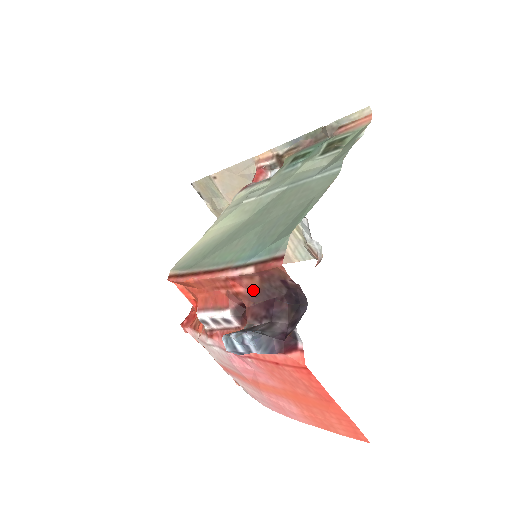
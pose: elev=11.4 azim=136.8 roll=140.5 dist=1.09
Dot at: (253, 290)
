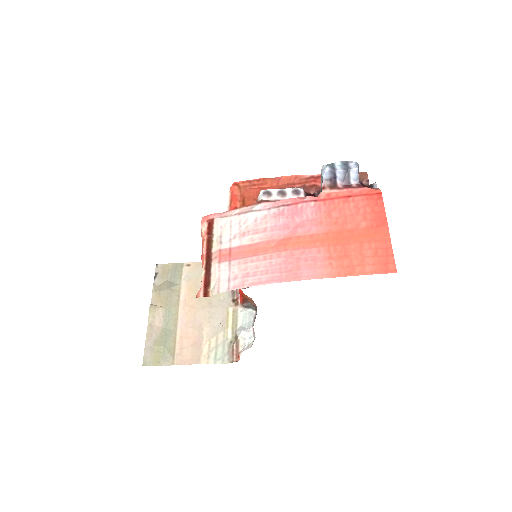
Dot at: occluded
